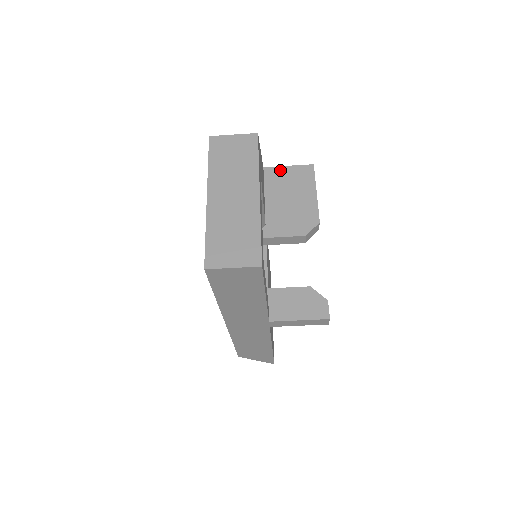
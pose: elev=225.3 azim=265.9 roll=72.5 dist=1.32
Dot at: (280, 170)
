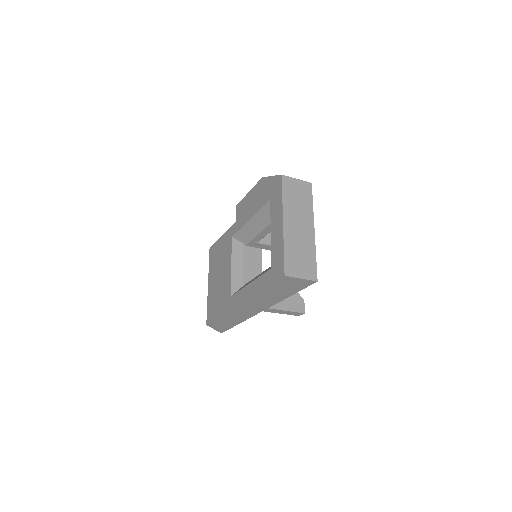
Dot at: occluded
